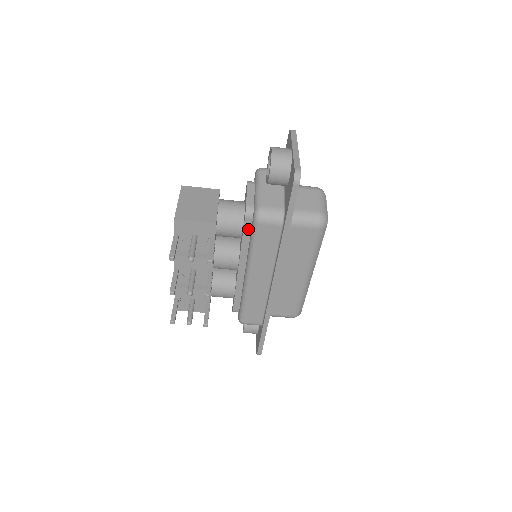
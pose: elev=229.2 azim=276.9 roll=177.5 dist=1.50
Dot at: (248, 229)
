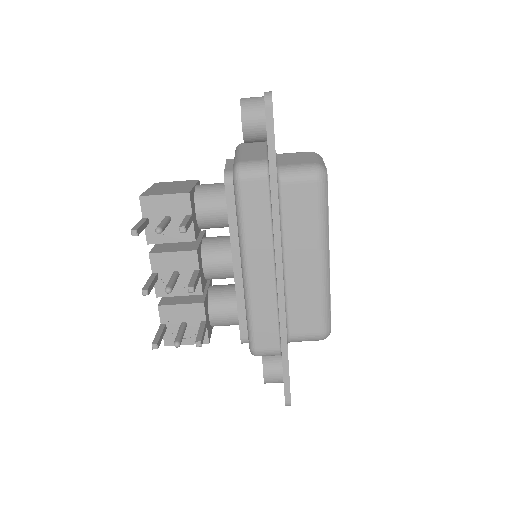
Dot at: (232, 201)
